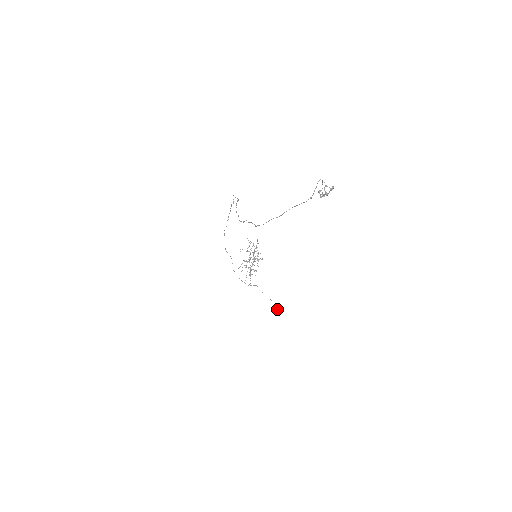
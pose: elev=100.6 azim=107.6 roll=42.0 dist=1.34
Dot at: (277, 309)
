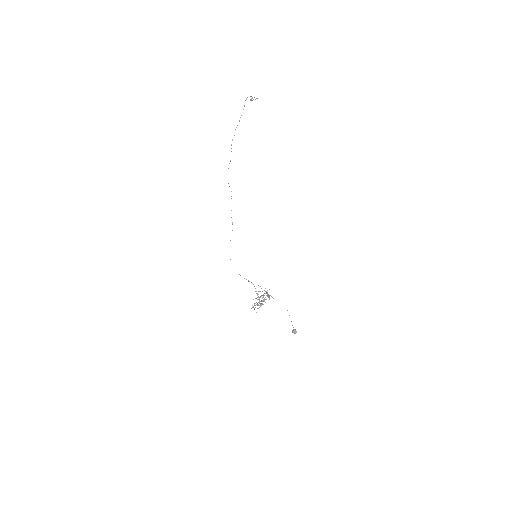
Dot at: (293, 330)
